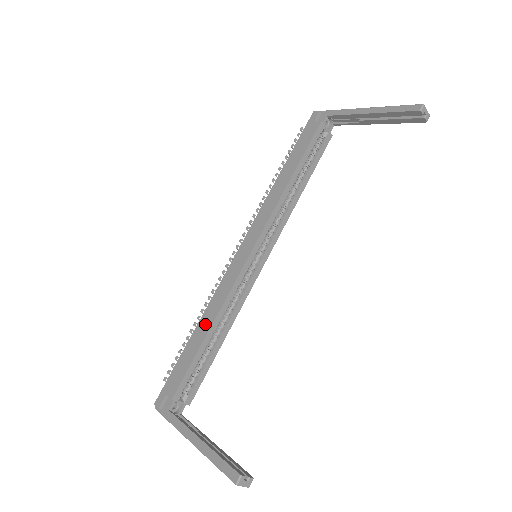
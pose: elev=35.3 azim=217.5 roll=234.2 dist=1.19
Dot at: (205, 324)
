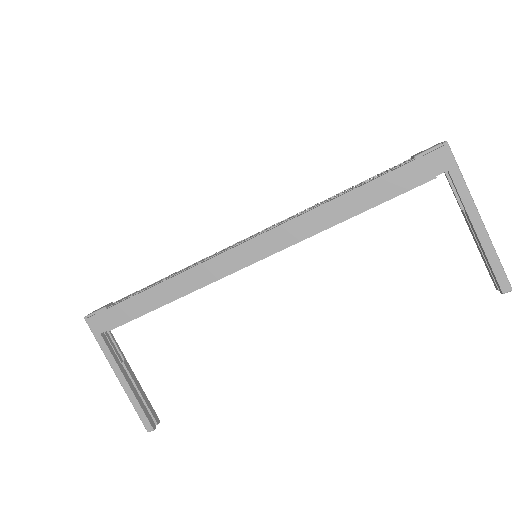
Dot at: (169, 292)
